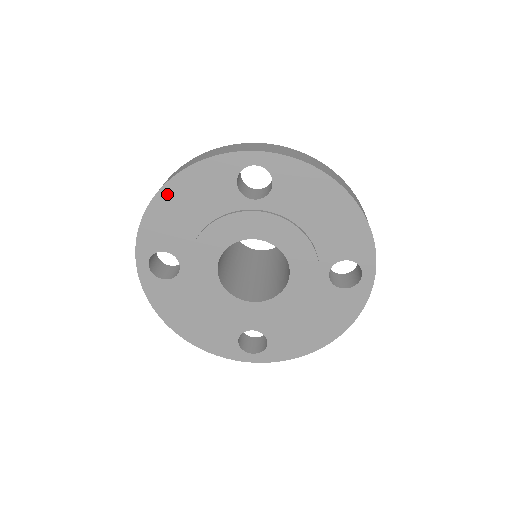
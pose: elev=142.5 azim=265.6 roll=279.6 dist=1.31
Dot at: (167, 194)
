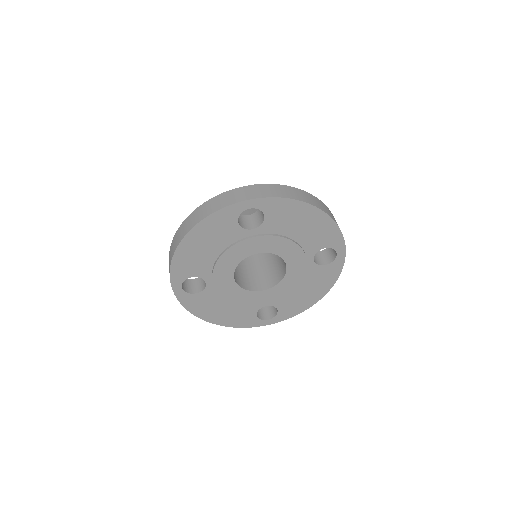
Dot at: (187, 242)
